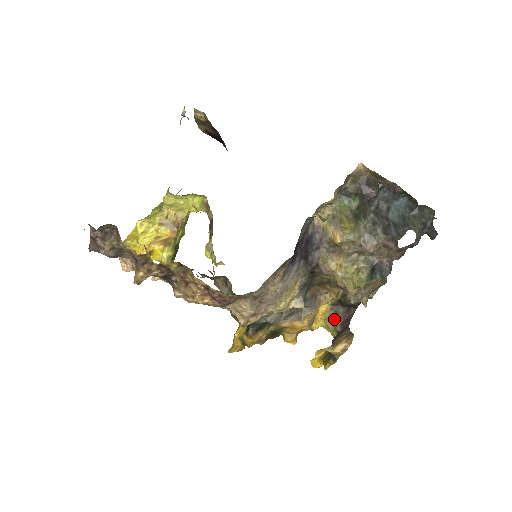
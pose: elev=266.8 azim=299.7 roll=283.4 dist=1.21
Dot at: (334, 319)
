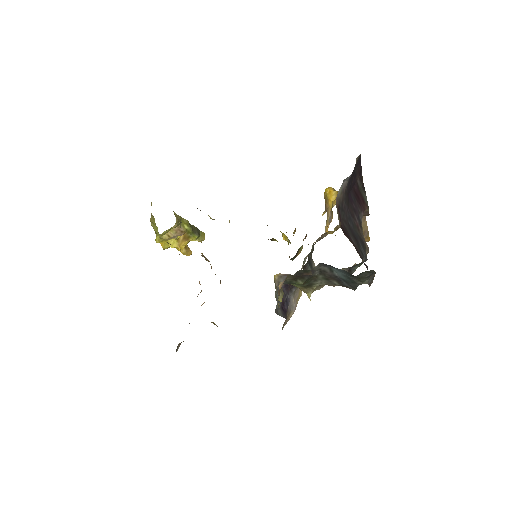
Dot at: occluded
